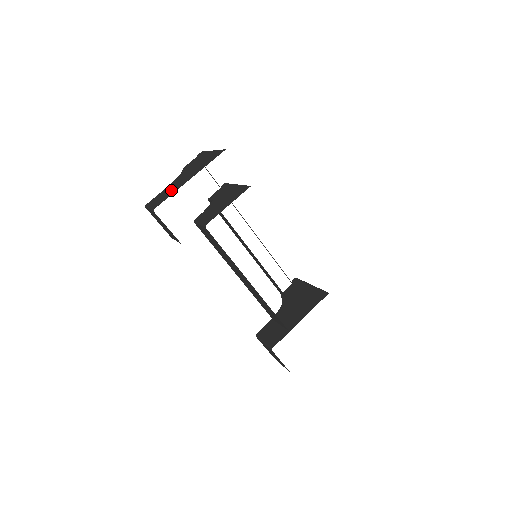
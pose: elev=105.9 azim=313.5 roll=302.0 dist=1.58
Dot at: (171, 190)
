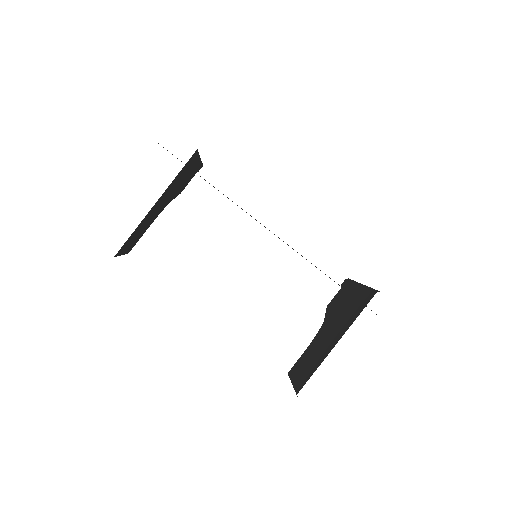
Dot at: occluded
